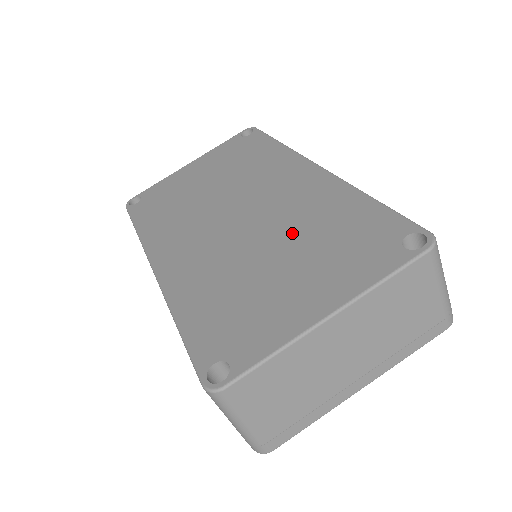
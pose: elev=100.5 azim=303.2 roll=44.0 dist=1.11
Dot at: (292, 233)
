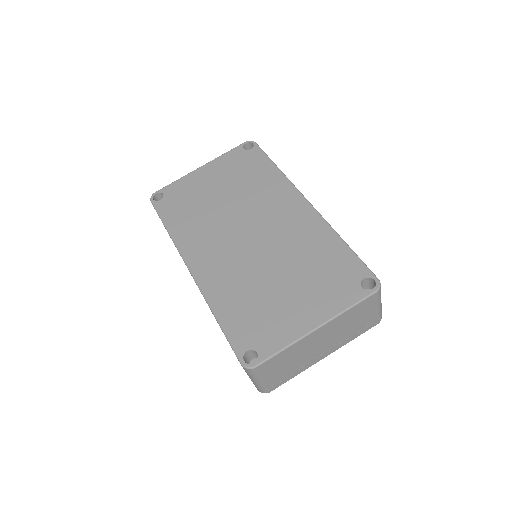
Dot at: (291, 260)
